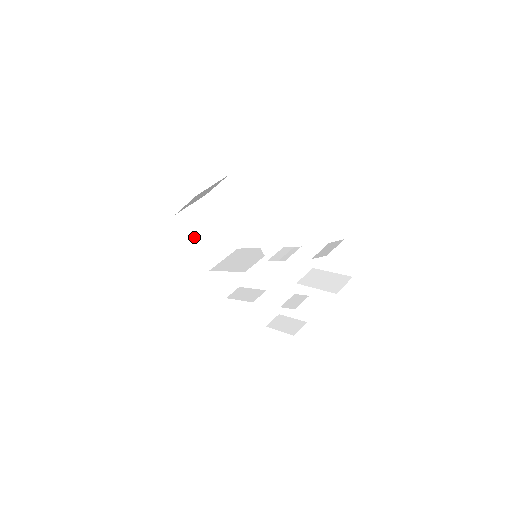
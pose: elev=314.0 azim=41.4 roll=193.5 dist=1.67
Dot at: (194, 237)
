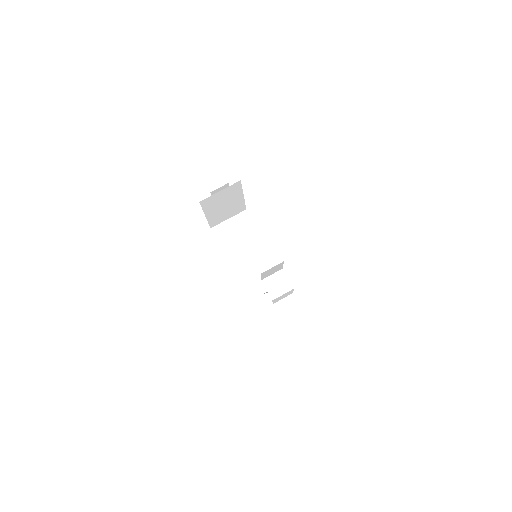
Dot at: (209, 212)
